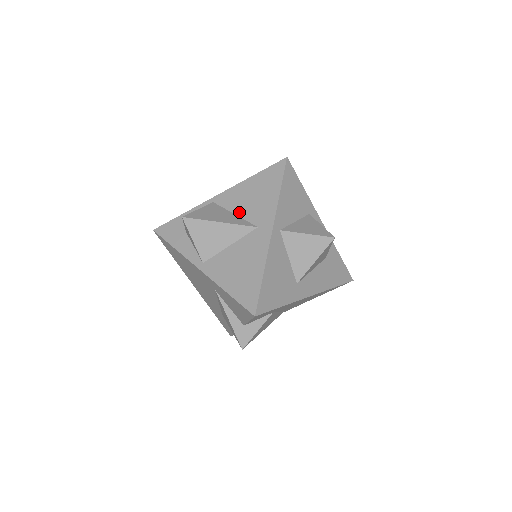
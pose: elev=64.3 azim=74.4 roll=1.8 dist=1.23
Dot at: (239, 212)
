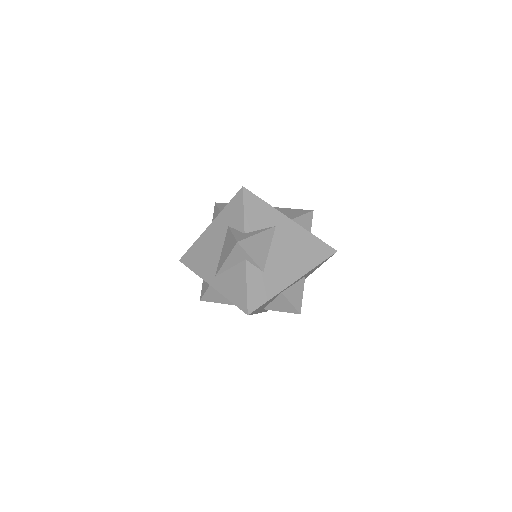
Dot at: occluded
